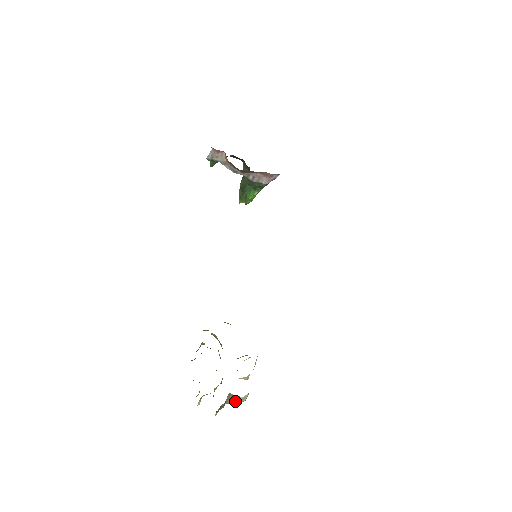
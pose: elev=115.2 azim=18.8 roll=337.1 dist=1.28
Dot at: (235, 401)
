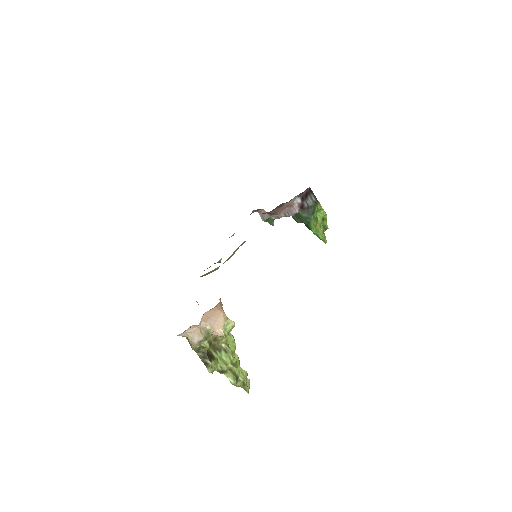
Dot at: (192, 343)
